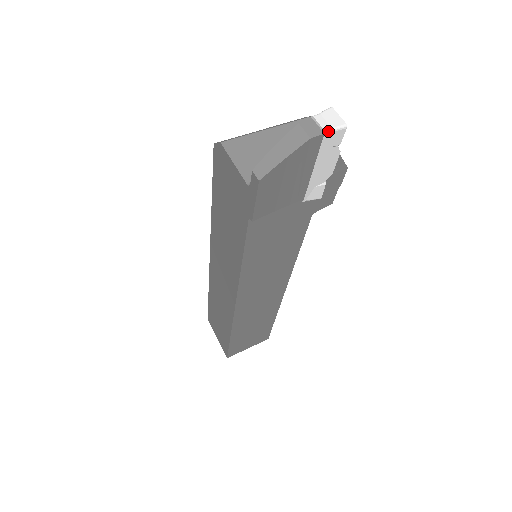
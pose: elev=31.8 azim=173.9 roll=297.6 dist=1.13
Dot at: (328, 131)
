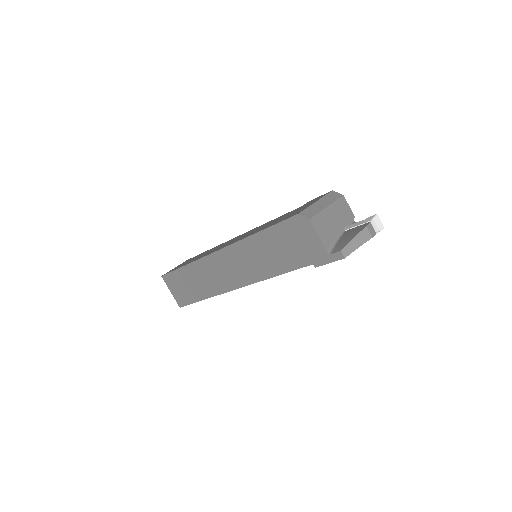
Dot at: occluded
